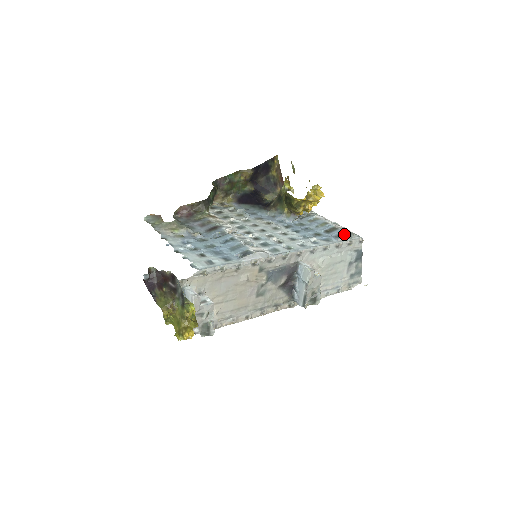
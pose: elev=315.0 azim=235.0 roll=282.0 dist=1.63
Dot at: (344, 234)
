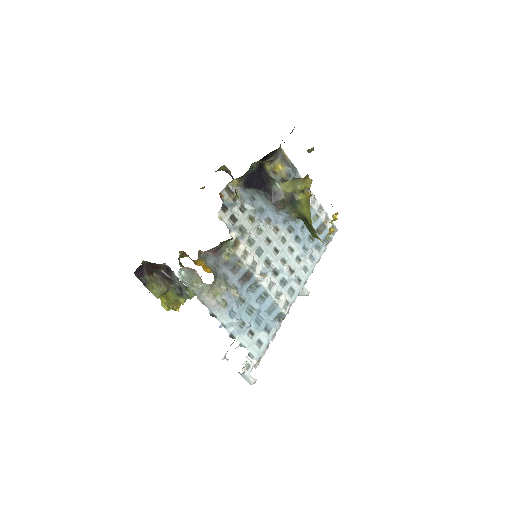
Dot at: (330, 237)
